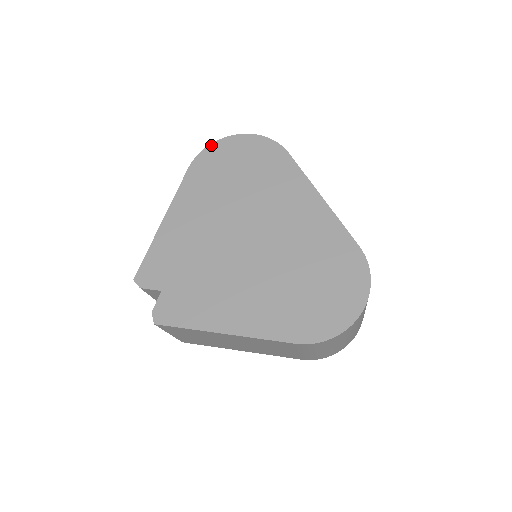
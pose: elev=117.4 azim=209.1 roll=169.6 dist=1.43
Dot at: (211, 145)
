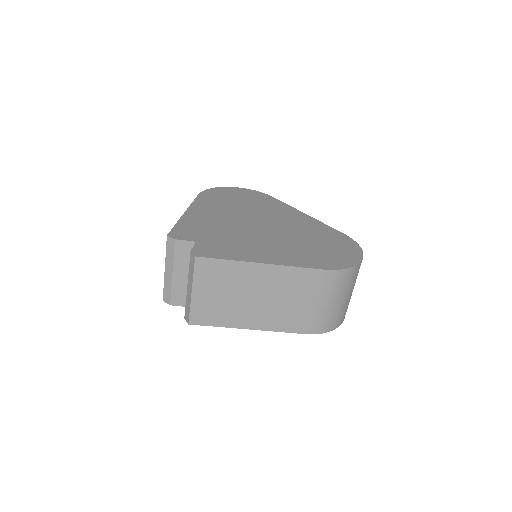
Dot at: (213, 188)
